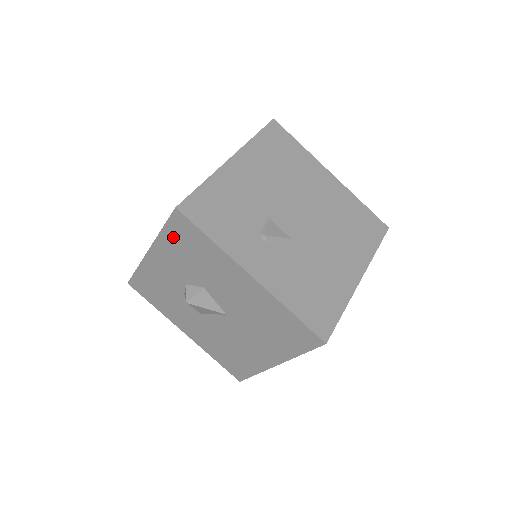
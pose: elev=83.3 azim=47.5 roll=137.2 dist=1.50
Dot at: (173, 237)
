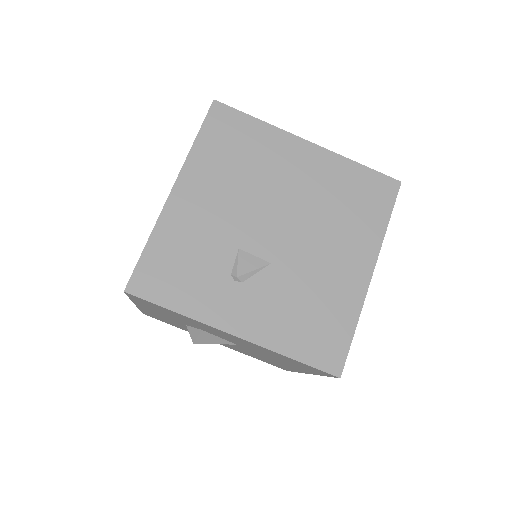
Dot at: (144, 304)
